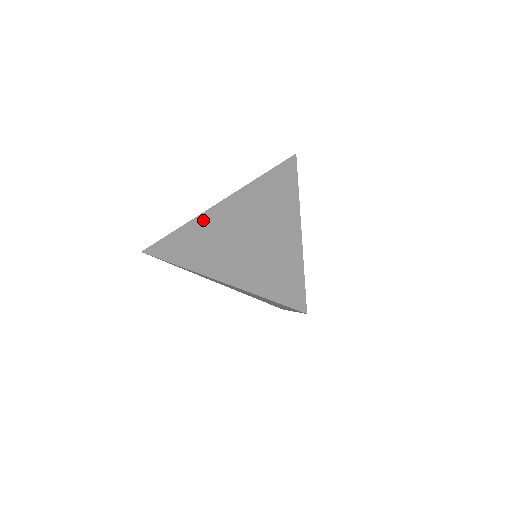
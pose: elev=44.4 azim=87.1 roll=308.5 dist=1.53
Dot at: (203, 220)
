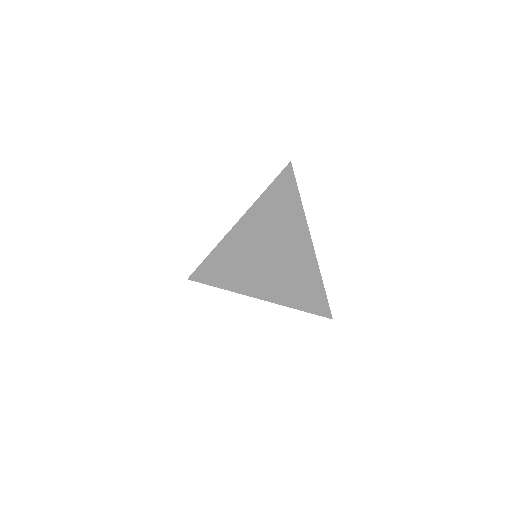
Dot at: occluded
